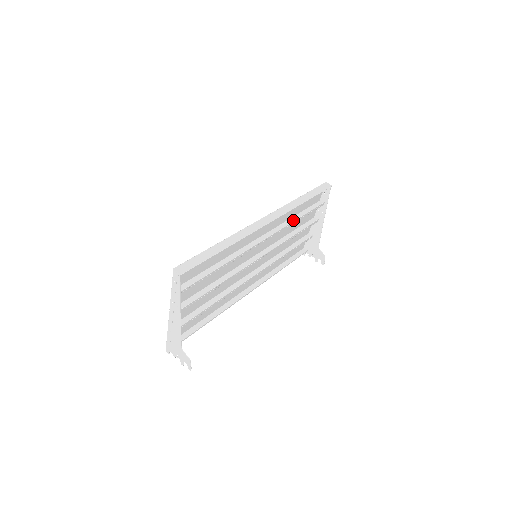
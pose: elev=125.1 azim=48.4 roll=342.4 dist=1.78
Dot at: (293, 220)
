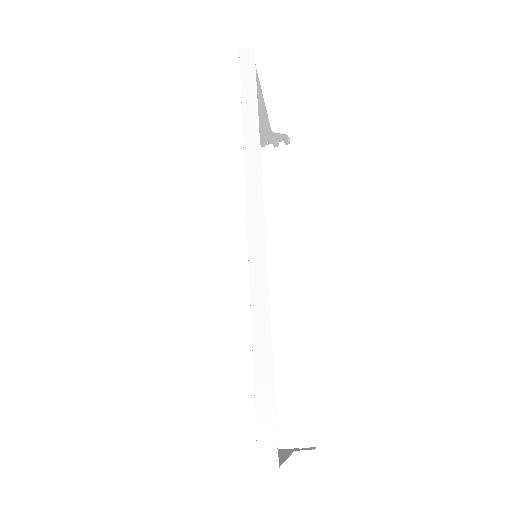
Dot at: occluded
